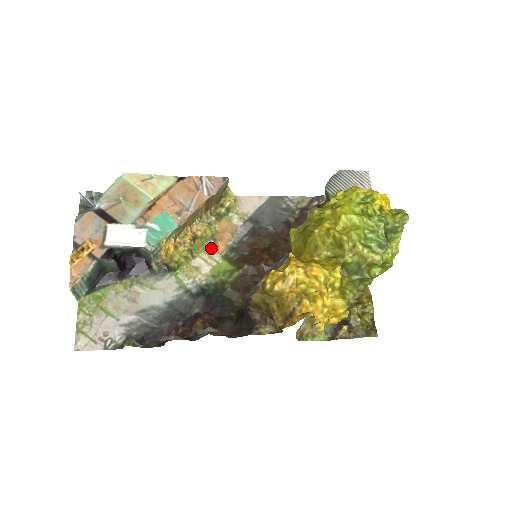
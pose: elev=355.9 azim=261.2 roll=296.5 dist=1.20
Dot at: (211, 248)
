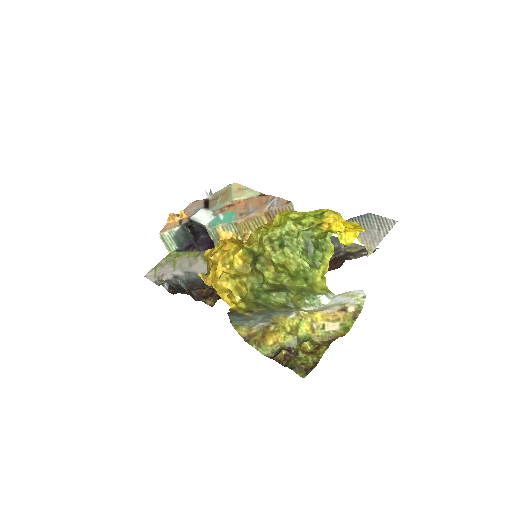
Dot at: occluded
